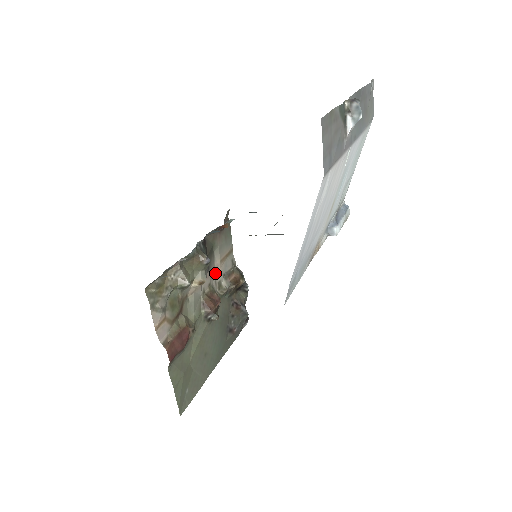
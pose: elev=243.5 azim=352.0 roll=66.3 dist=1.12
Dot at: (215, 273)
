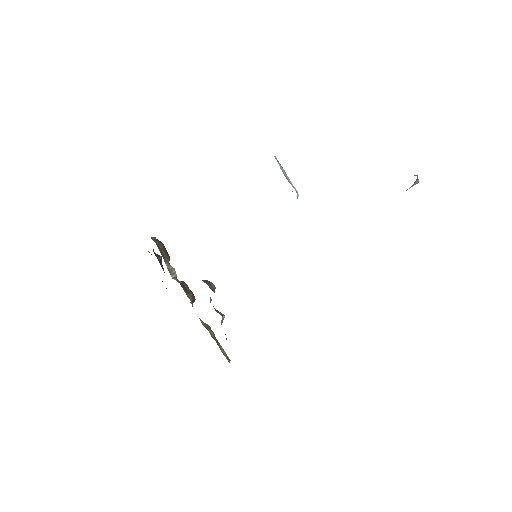
Dot at: occluded
